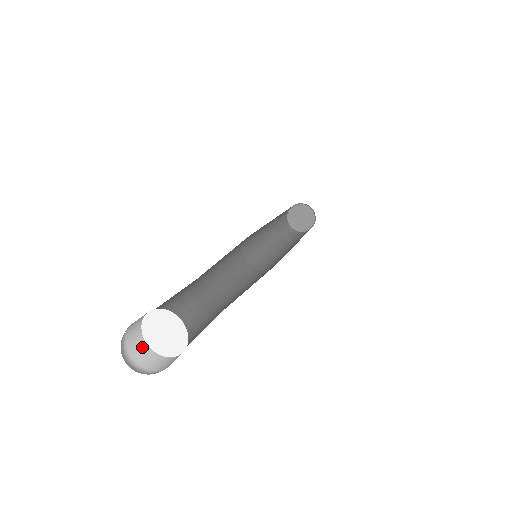
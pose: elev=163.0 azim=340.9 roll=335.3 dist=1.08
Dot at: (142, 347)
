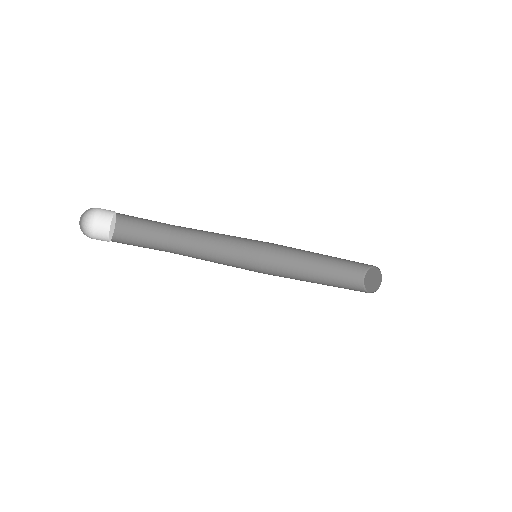
Dot at: occluded
